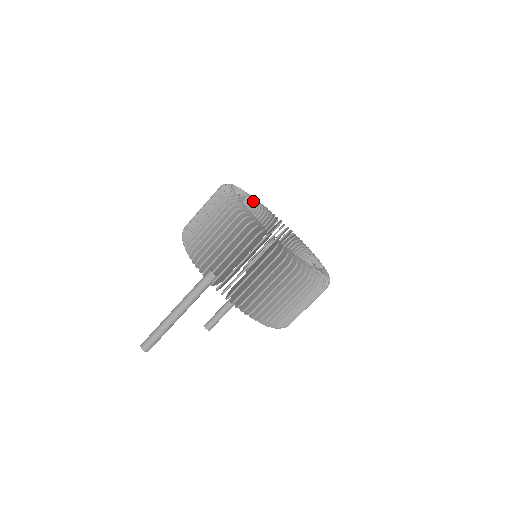
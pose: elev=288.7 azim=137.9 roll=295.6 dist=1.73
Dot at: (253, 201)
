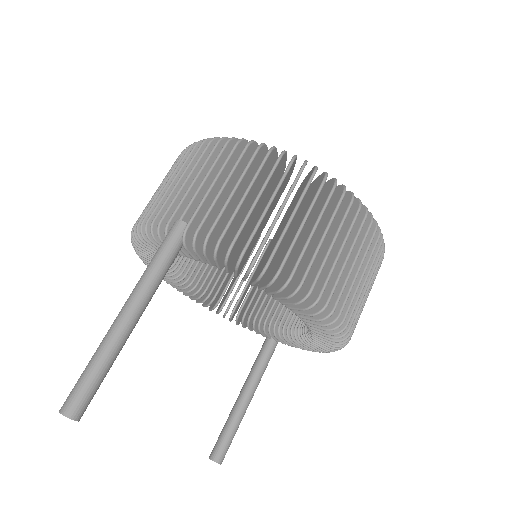
Dot at: occluded
